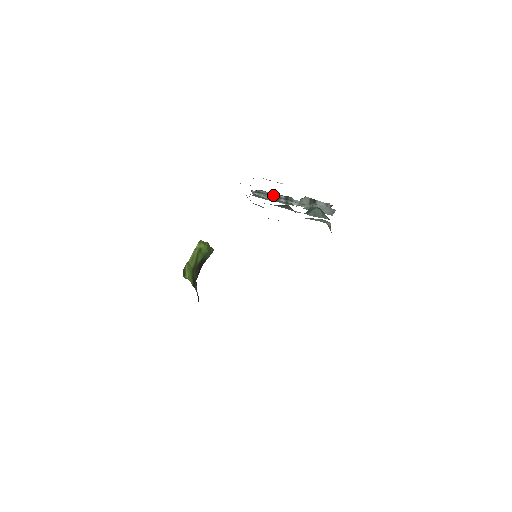
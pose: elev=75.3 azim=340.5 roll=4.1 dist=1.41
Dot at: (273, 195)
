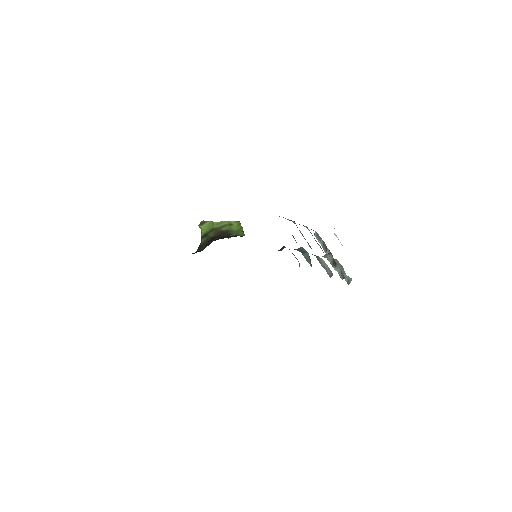
Dot at: occluded
